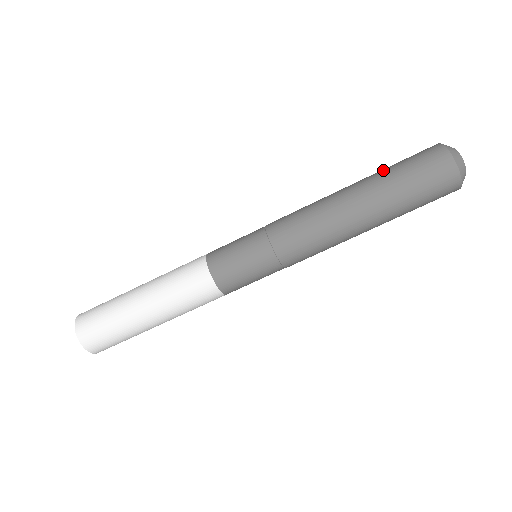
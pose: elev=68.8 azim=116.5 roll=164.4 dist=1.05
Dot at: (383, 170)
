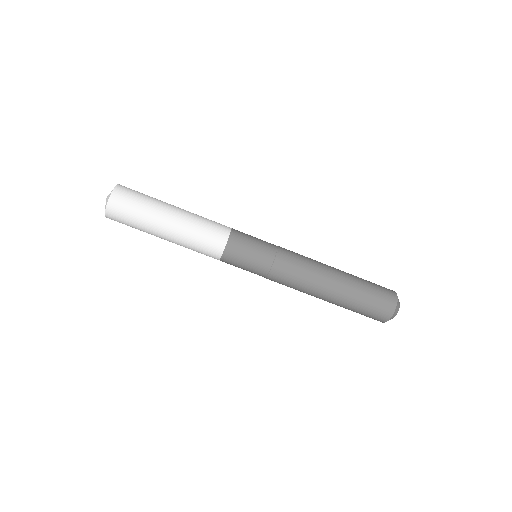
Dot at: (360, 290)
